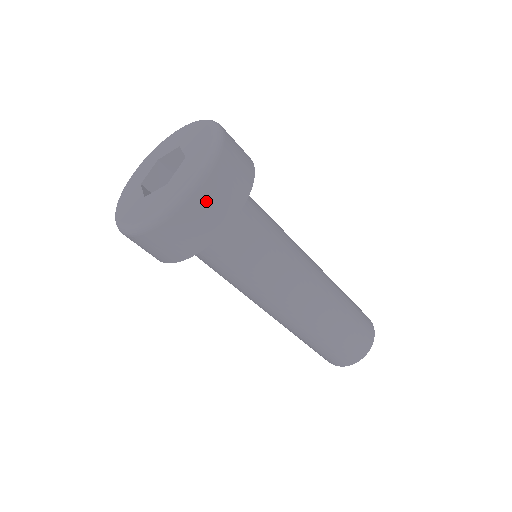
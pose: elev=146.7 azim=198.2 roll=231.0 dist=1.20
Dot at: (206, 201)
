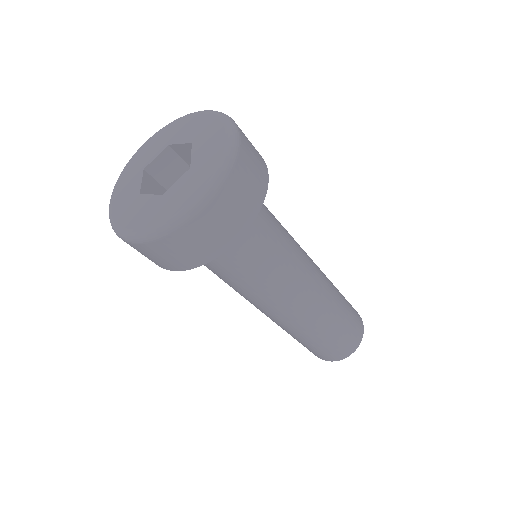
Dot at: (246, 165)
